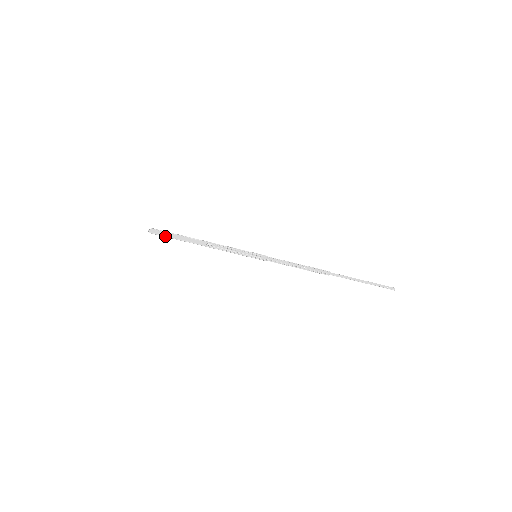
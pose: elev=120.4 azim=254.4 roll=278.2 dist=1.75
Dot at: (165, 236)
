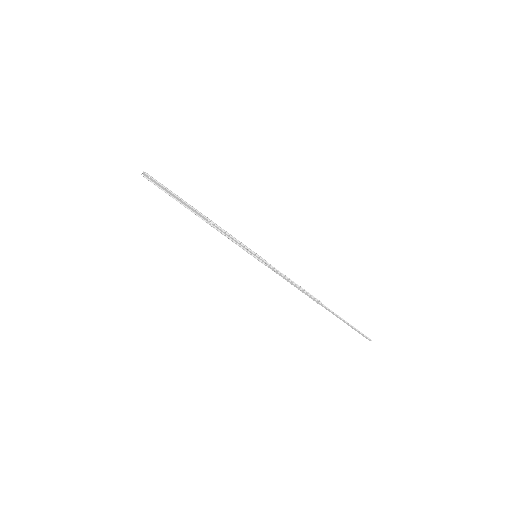
Dot at: occluded
